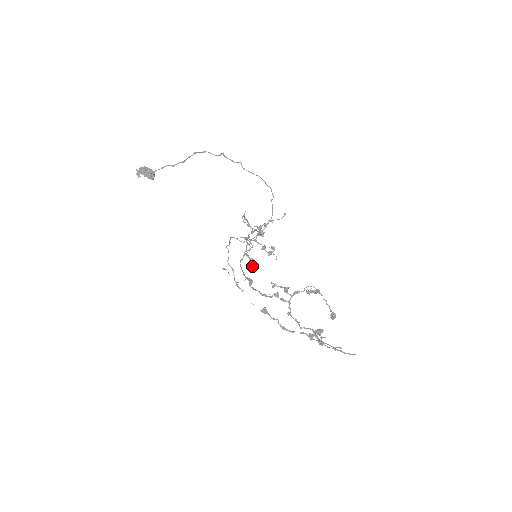
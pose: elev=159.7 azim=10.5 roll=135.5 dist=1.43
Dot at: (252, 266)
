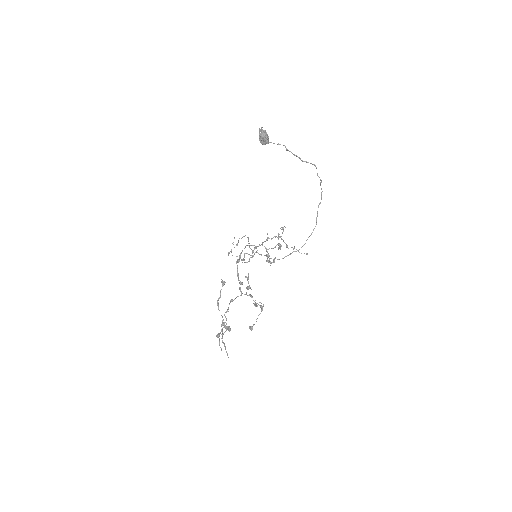
Dot at: (244, 260)
